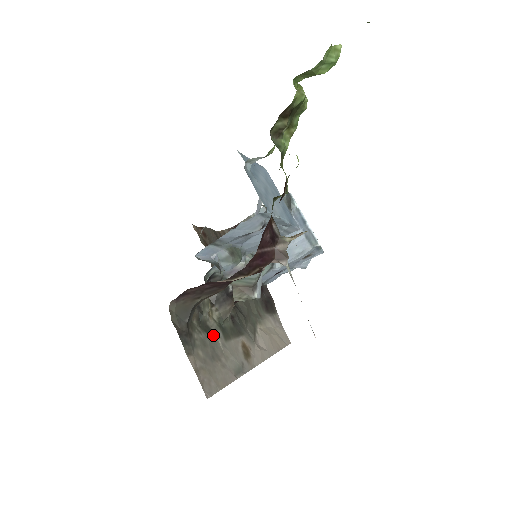
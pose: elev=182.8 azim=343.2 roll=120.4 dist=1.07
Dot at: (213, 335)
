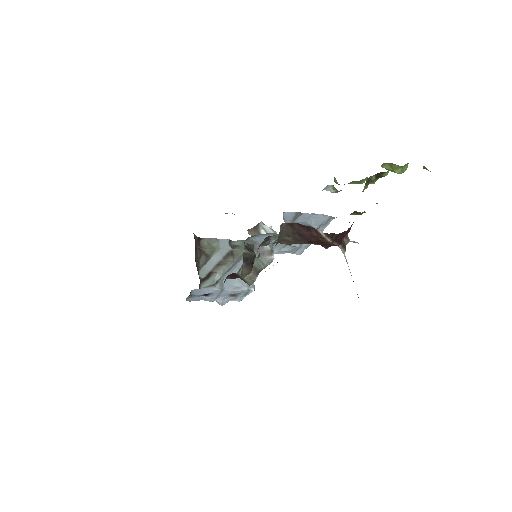
Dot at: occluded
